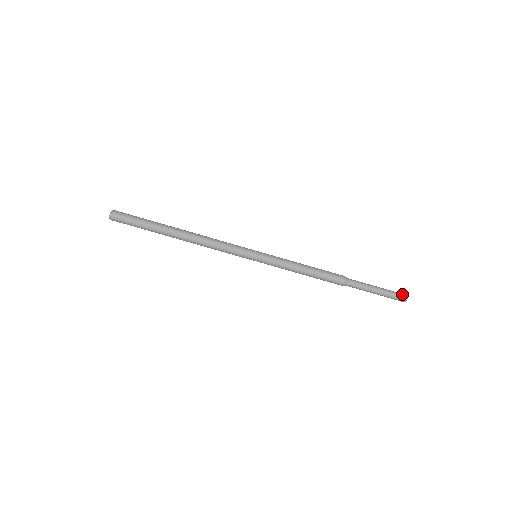
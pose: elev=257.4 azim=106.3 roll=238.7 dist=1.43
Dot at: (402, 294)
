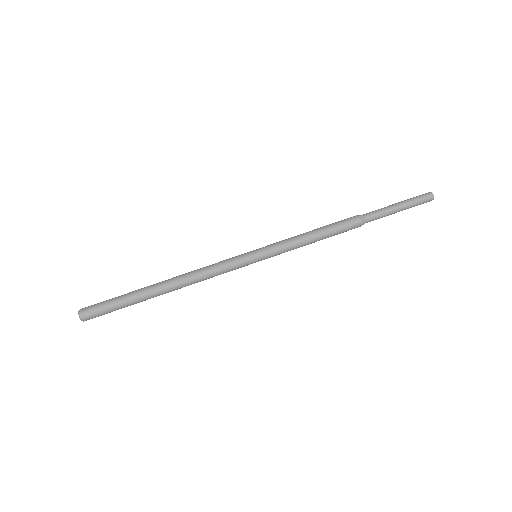
Dot at: (426, 195)
